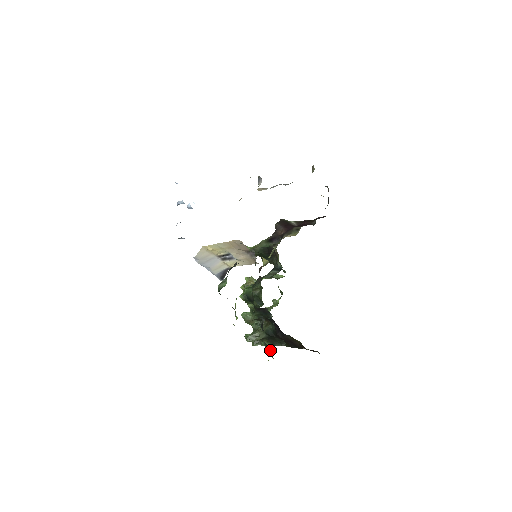
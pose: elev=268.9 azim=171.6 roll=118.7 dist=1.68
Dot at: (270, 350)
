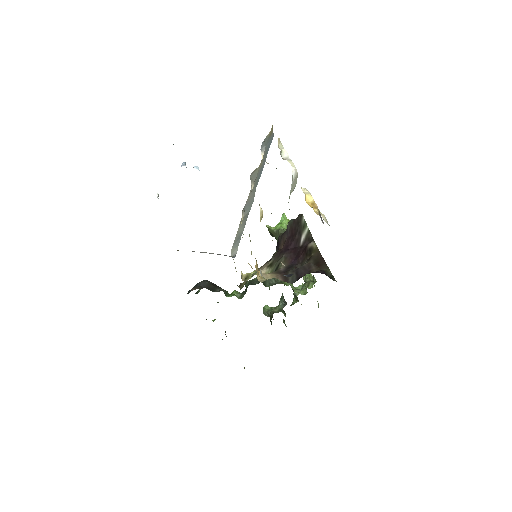
Dot at: occluded
